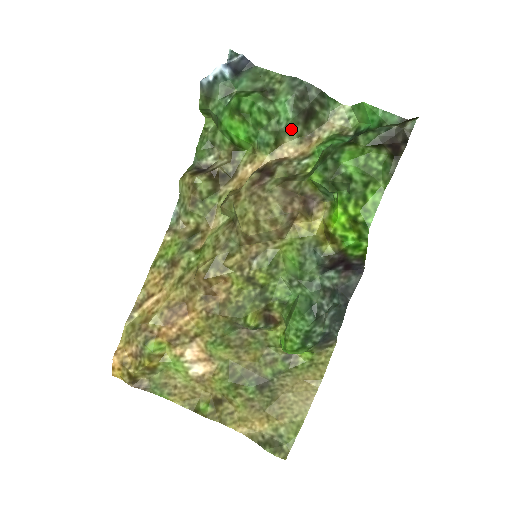
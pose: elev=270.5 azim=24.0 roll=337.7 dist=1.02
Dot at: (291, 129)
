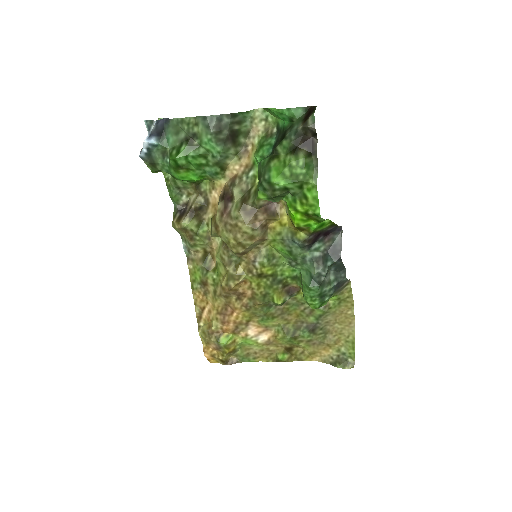
Dot at: (226, 155)
